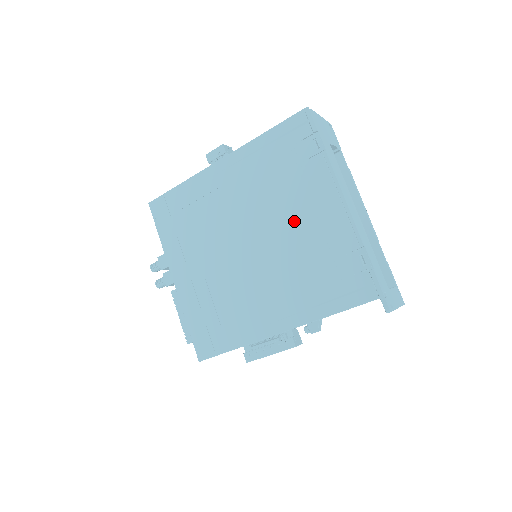
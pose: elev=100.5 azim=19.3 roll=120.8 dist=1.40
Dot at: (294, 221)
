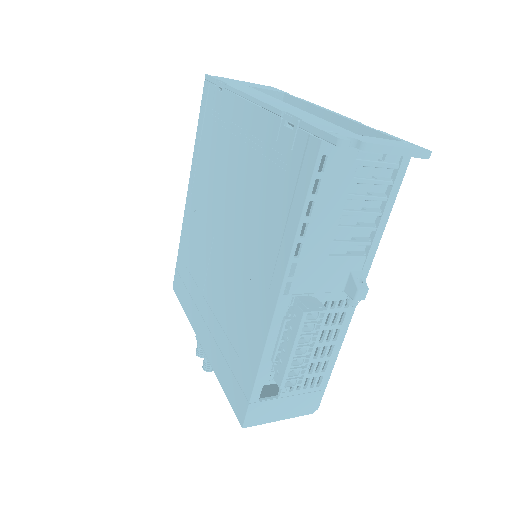
Dot at: (235, 171)
